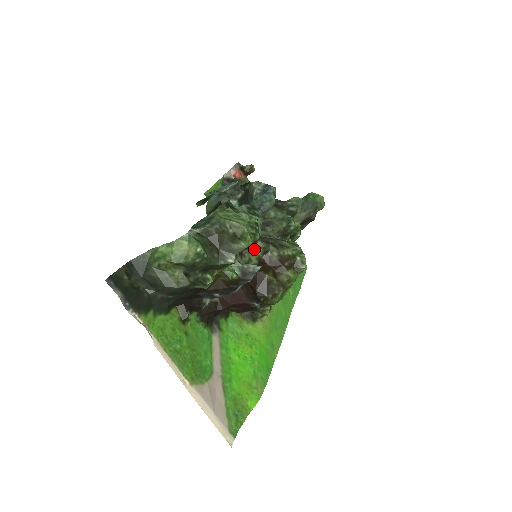
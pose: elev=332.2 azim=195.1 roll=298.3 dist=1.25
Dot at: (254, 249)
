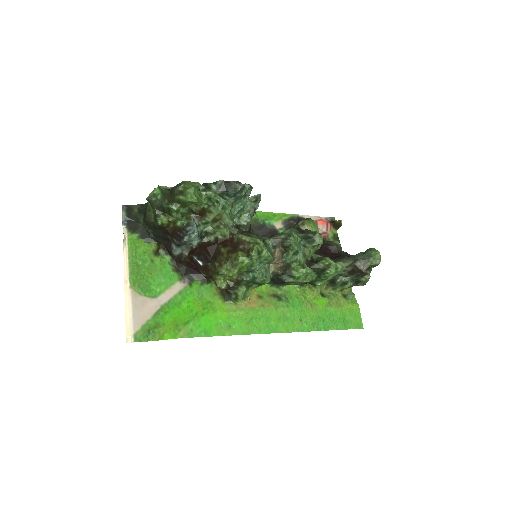
Dot at: (212, 220)
